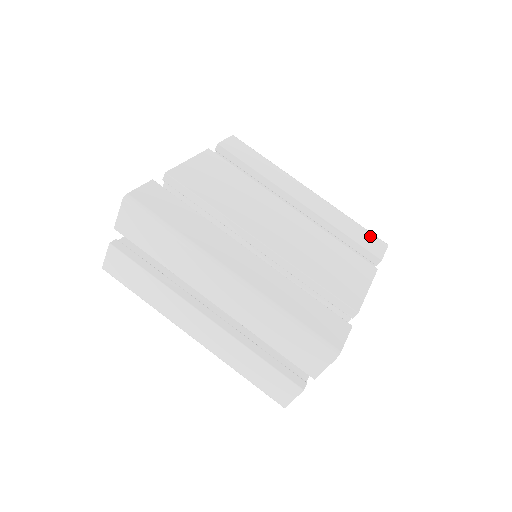
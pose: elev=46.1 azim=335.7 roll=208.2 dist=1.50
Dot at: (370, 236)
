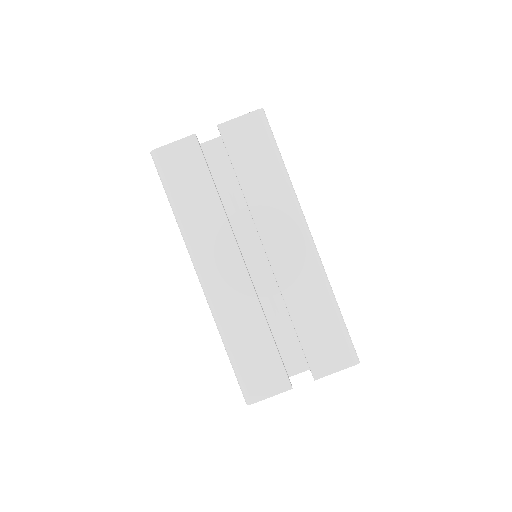
Dot at: occluded
